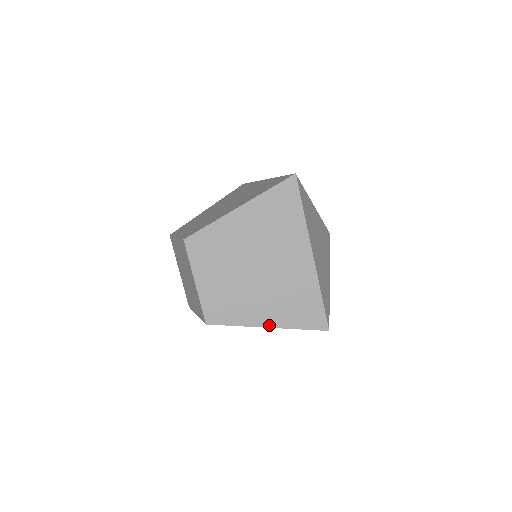
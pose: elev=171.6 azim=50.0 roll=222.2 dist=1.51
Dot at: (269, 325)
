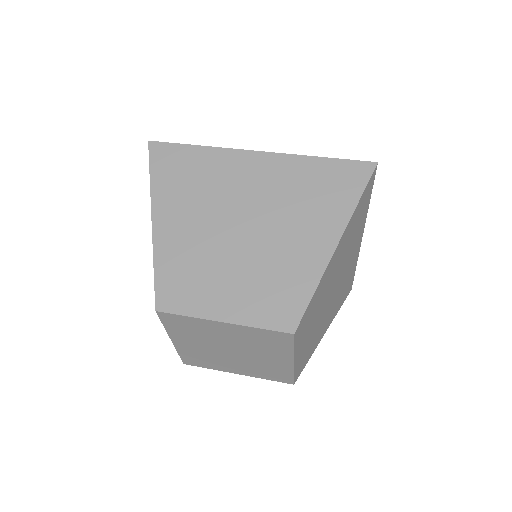
Dot at: occluded
